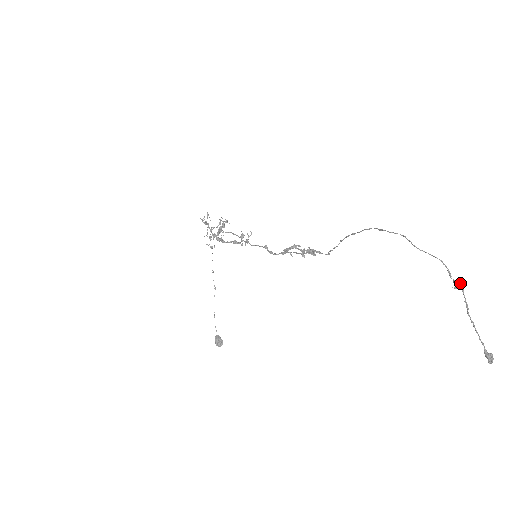
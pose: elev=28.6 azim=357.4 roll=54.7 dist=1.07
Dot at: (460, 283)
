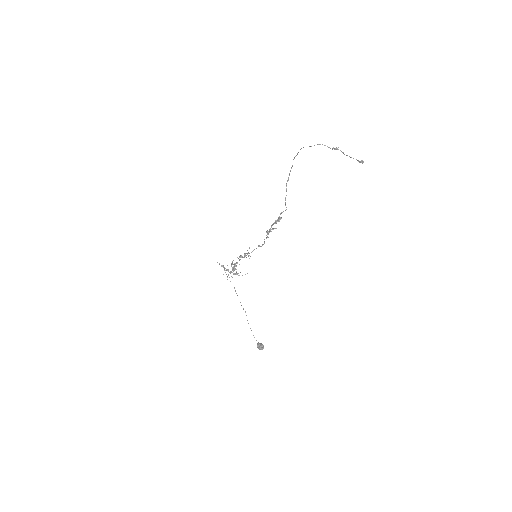
Dot at: (336, 147)
